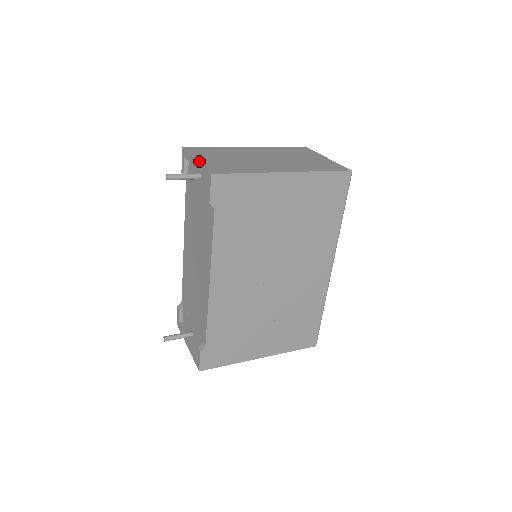
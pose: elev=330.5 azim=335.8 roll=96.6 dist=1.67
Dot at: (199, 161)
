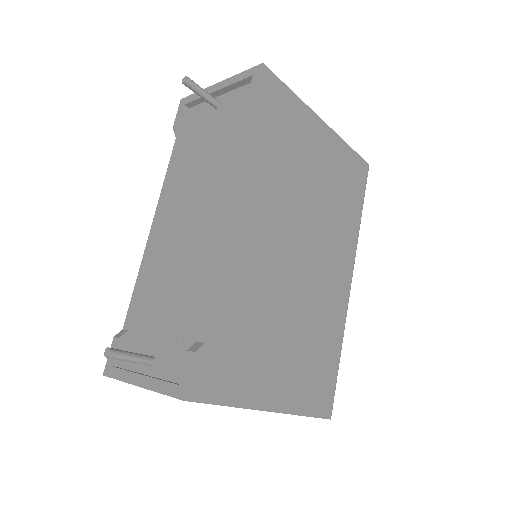
Dot at: (225, 81)
